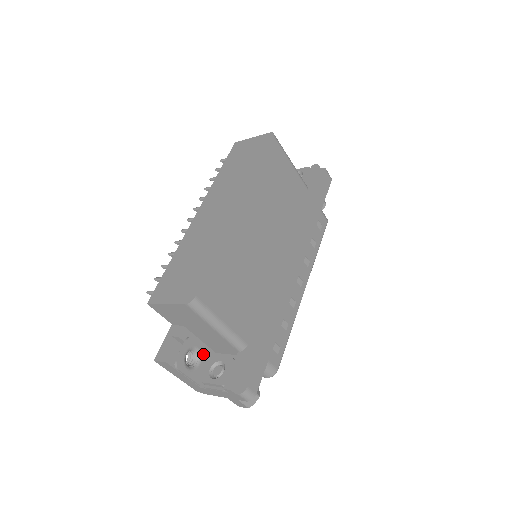
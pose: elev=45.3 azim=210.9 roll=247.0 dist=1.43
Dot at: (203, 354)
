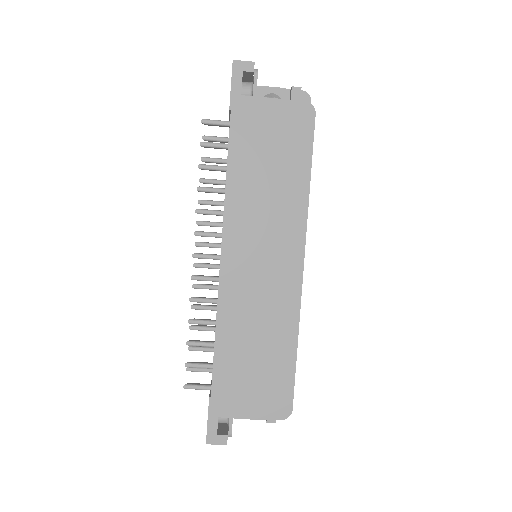
Dot at: occluded
